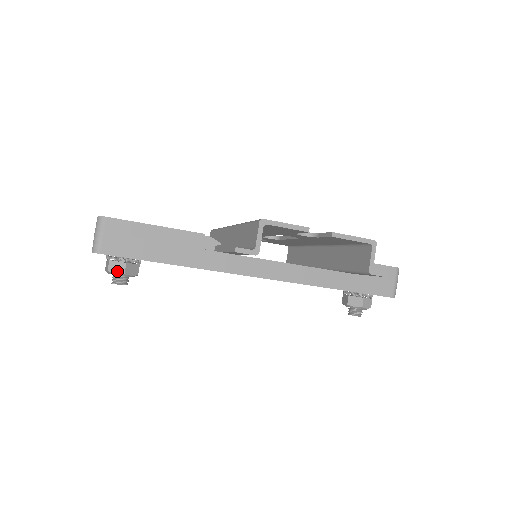
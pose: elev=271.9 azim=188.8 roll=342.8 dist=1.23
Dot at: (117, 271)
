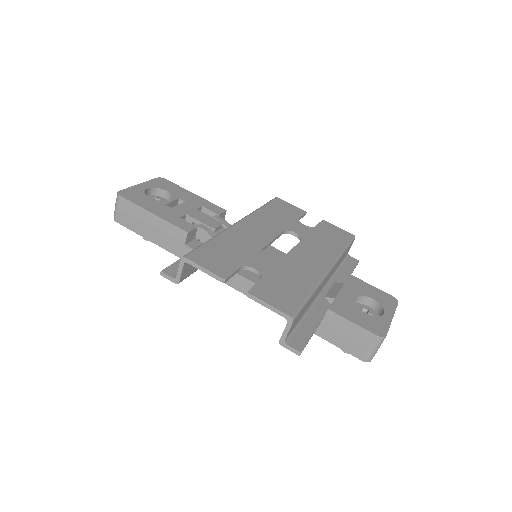
Dot at: occluded
